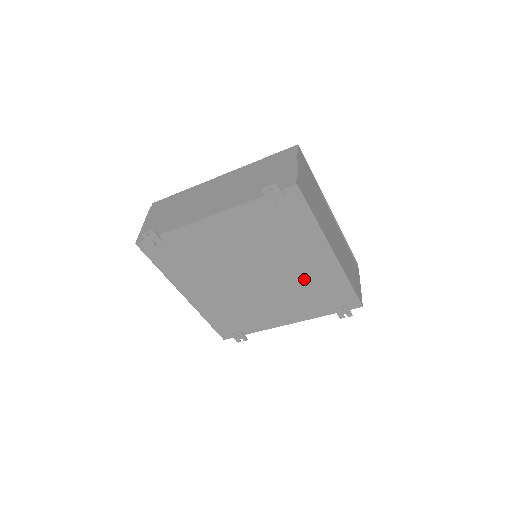
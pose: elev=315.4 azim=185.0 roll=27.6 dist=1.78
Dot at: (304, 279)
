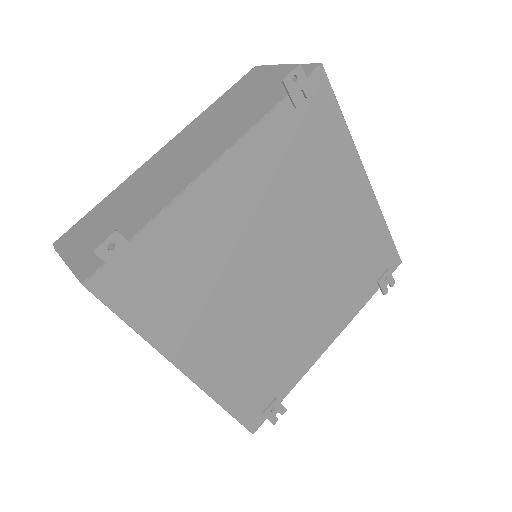
Dot at: (342, 244)
